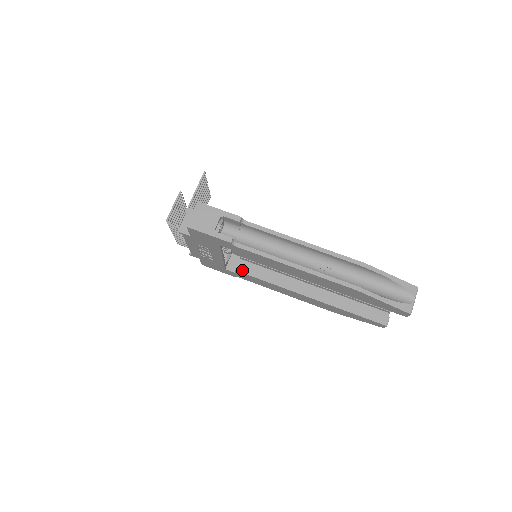
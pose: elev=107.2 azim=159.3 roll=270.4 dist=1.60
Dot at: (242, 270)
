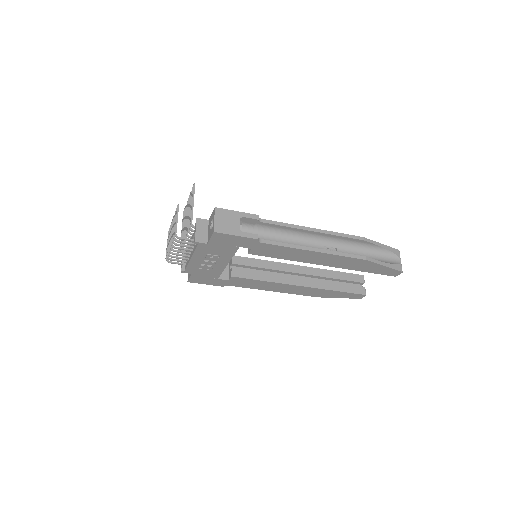
Dot at: (237, 275)
